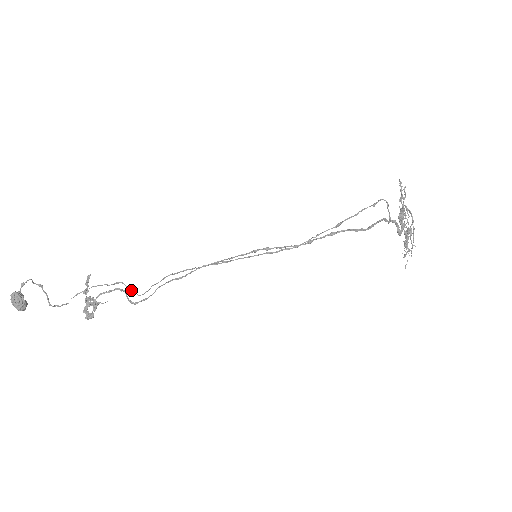
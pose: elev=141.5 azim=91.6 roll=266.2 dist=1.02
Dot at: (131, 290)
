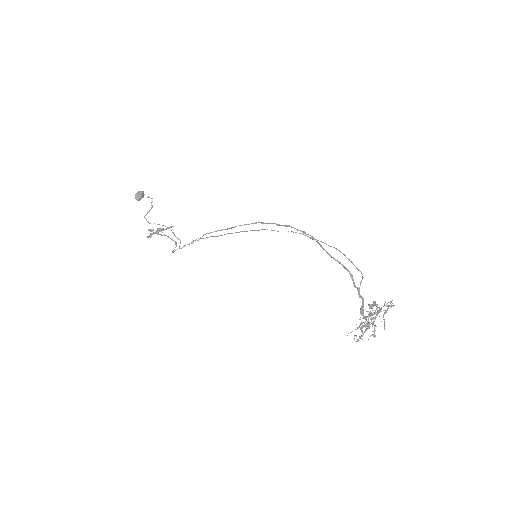
Dot at: occluded
